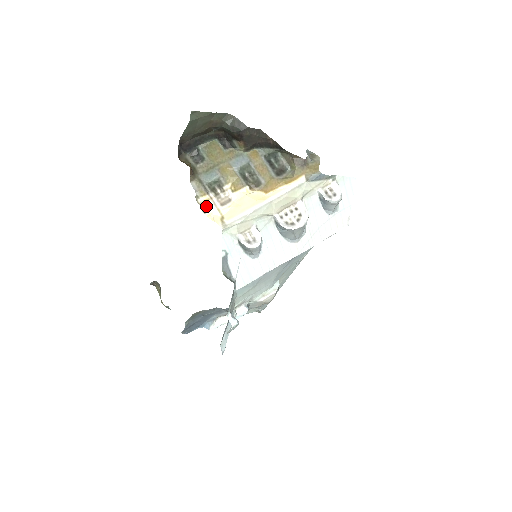
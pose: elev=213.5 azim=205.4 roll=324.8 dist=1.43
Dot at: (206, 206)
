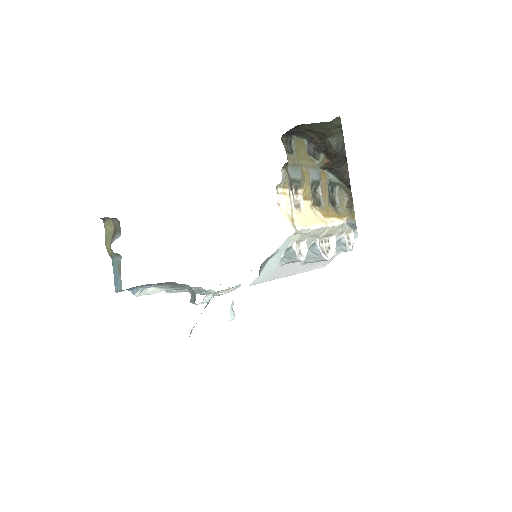
Dot at: (284, 200)
